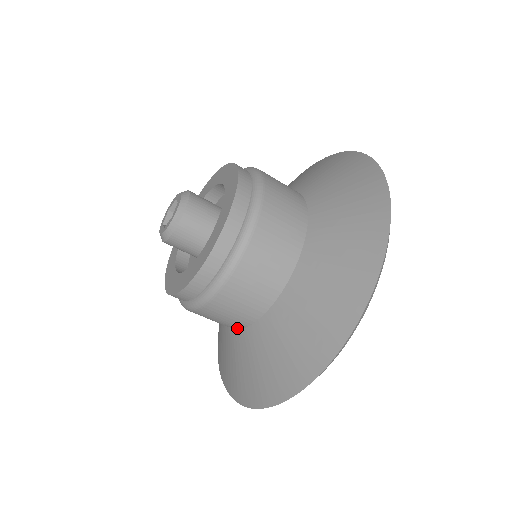
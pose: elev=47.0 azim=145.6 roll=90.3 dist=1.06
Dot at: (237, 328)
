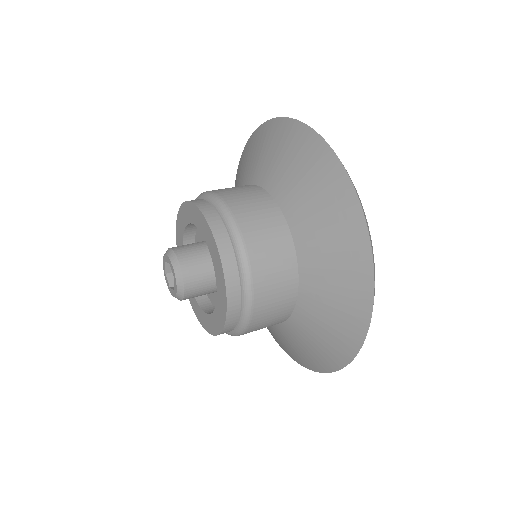
Dot at: occluded
